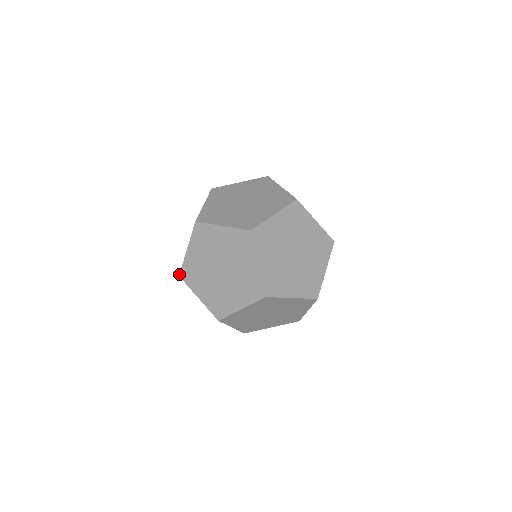
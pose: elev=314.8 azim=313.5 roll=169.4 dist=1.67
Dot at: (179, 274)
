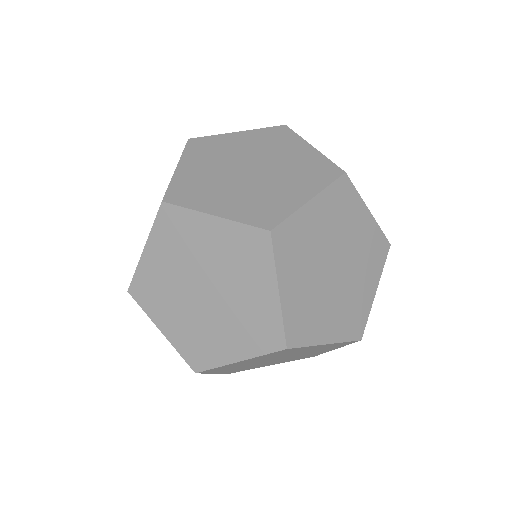
Dot at: occluded
